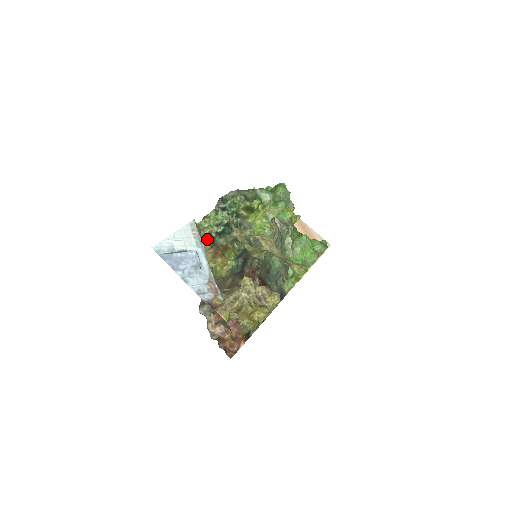
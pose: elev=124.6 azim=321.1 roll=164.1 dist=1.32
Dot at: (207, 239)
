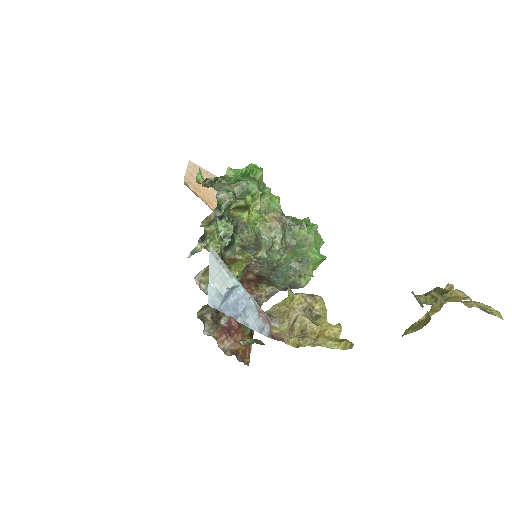
Dot at: occluded
